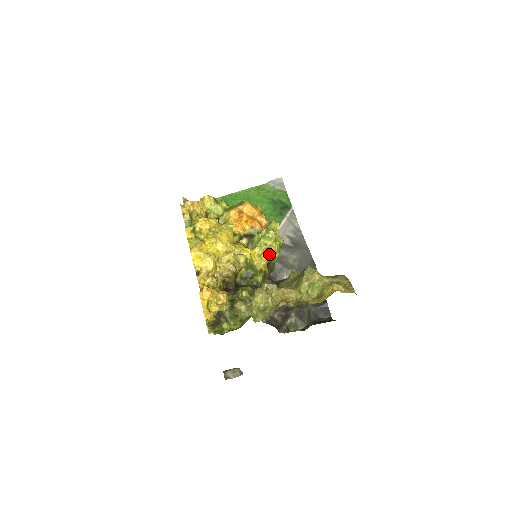
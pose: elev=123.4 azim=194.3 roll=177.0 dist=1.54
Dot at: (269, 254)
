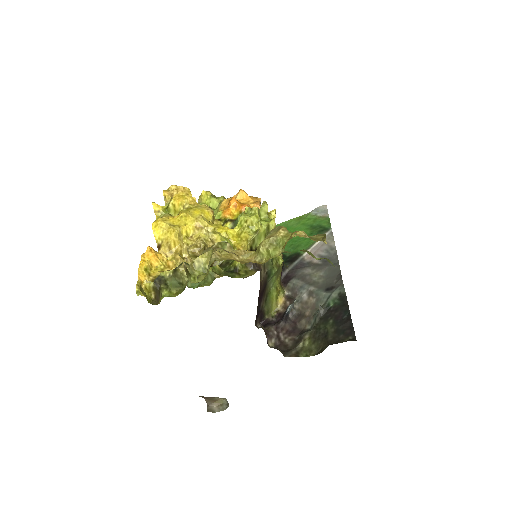
Dot at: (250, 233)
